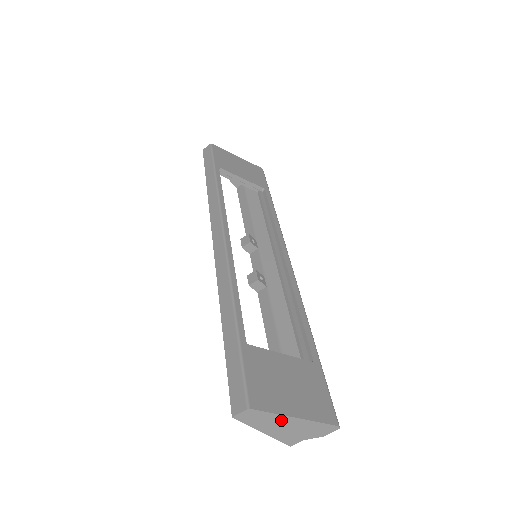
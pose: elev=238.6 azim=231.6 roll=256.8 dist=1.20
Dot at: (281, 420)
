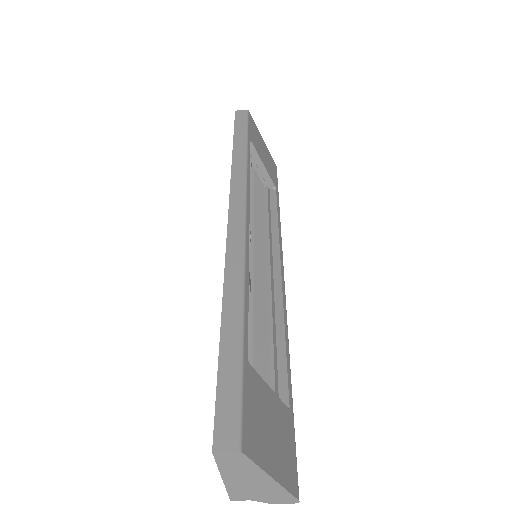
Dot at: (256, 475)
